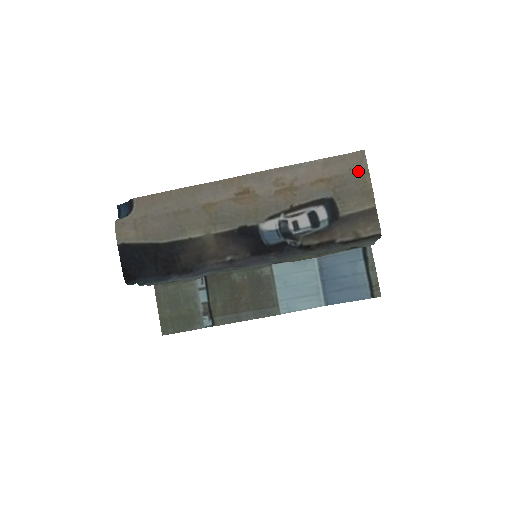
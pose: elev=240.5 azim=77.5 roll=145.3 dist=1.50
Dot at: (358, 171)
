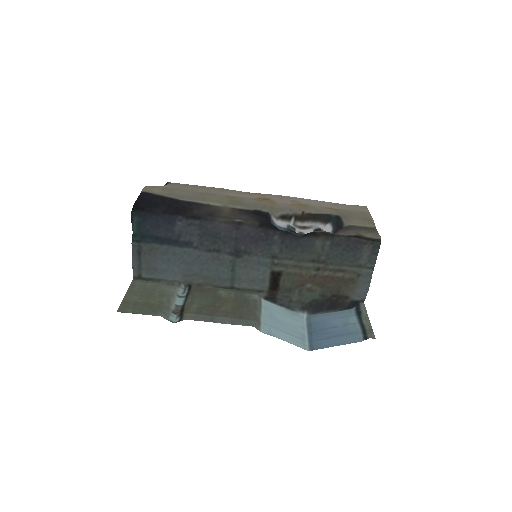
Dot at: (361, 211)
